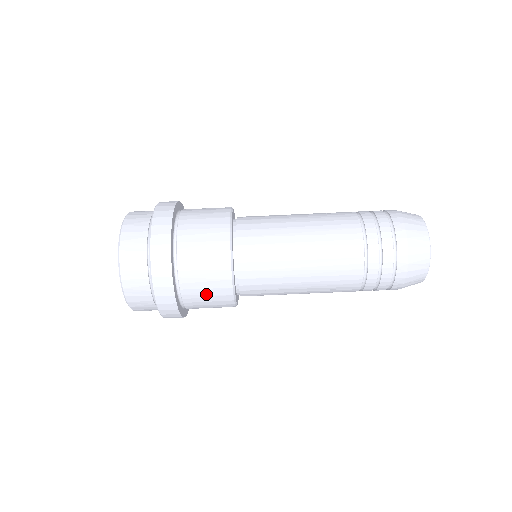
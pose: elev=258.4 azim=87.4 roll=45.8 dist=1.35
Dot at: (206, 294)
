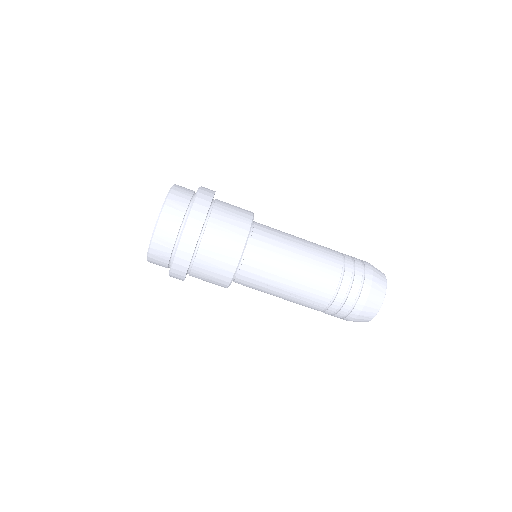
Dot at: (214, 264)
